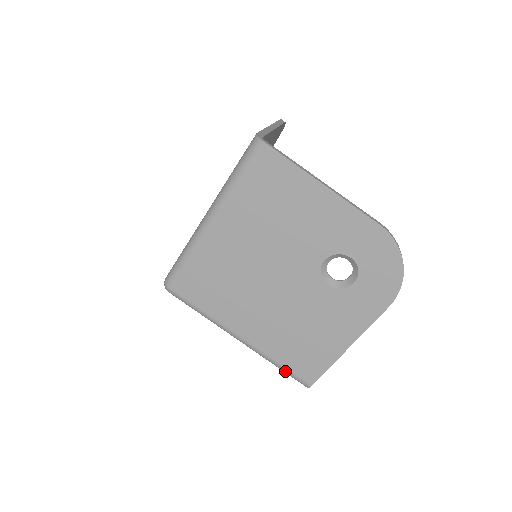
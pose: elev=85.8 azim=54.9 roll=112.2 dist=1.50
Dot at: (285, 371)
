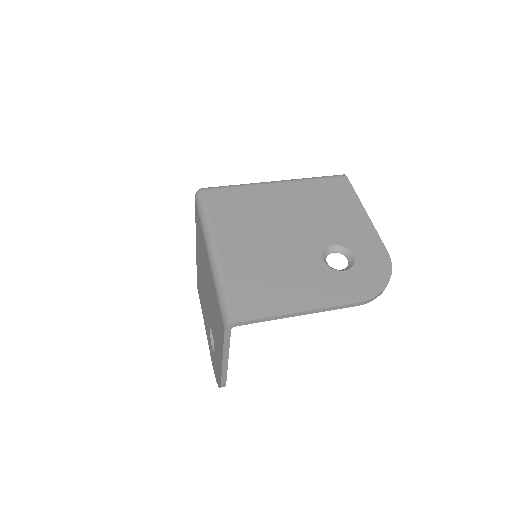
Dot at: occluded
